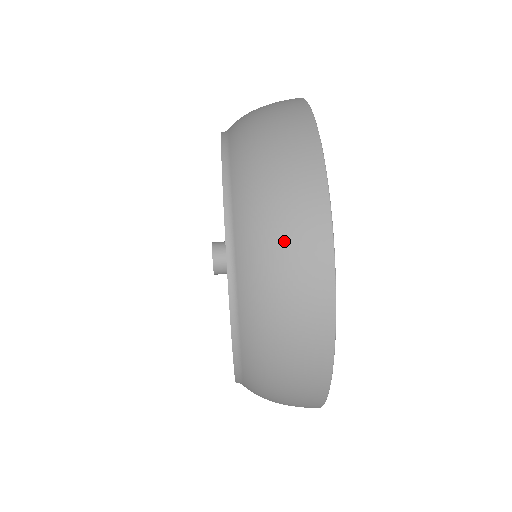
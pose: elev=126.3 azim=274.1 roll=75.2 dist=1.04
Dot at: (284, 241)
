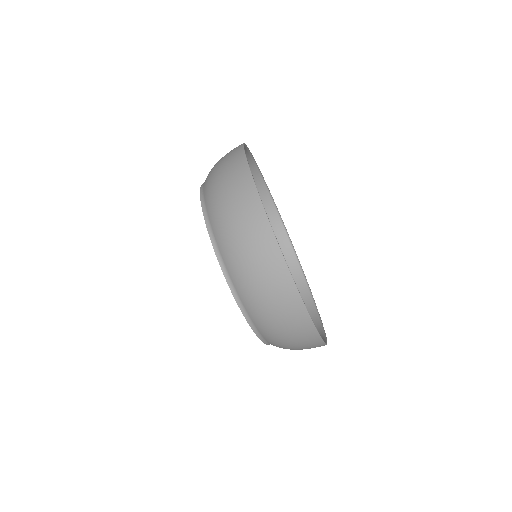
Dot at: (266, 291)
